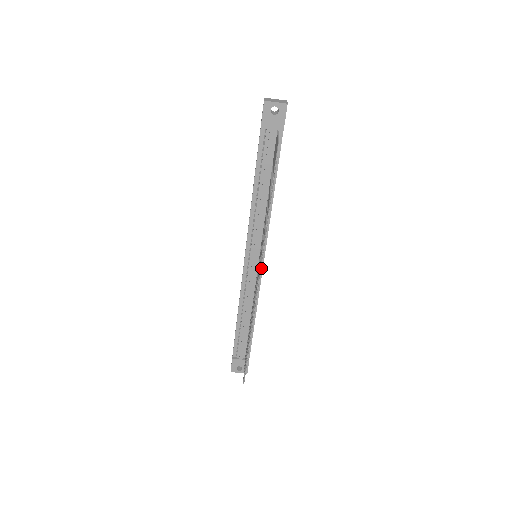
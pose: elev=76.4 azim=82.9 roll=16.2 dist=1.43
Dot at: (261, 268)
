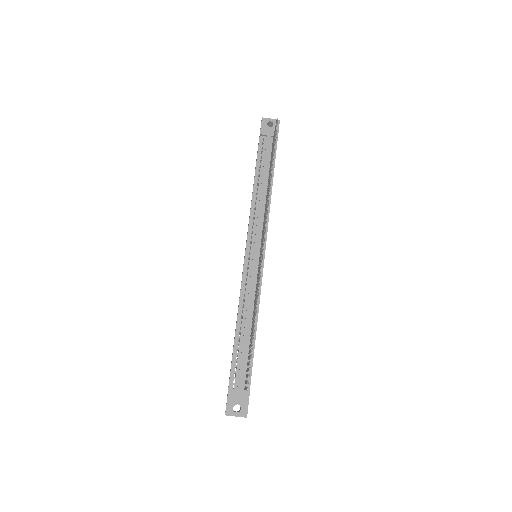
Dot at: (262, 264)
